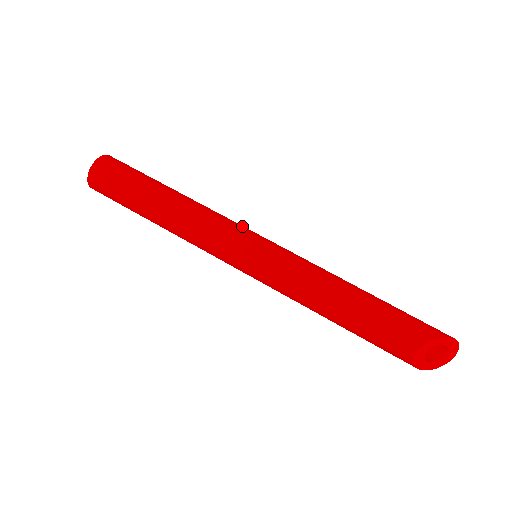
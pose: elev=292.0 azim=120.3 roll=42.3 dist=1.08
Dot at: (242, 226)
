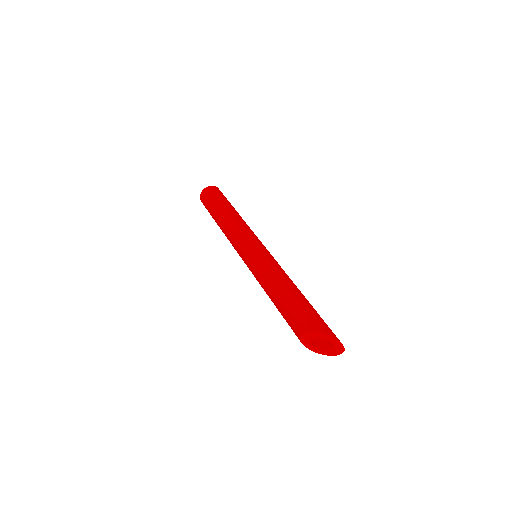
Dot at: (250, 236)
